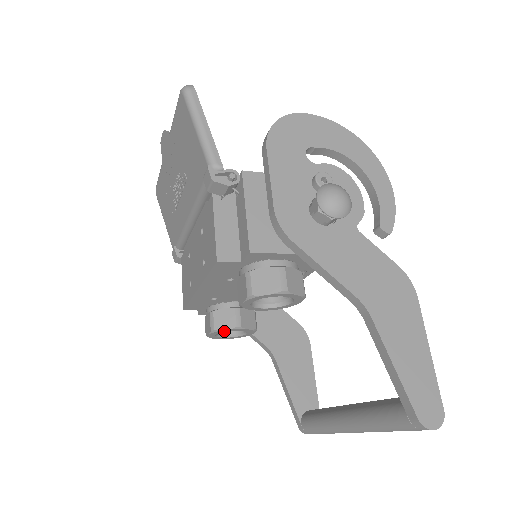
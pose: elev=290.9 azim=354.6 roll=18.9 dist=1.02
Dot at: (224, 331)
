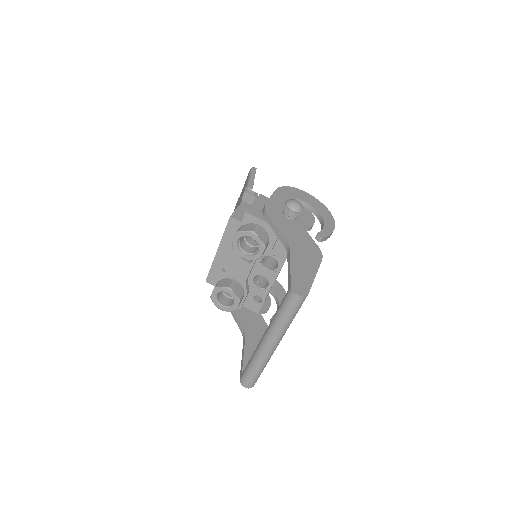
Dot at: (221, 290)
